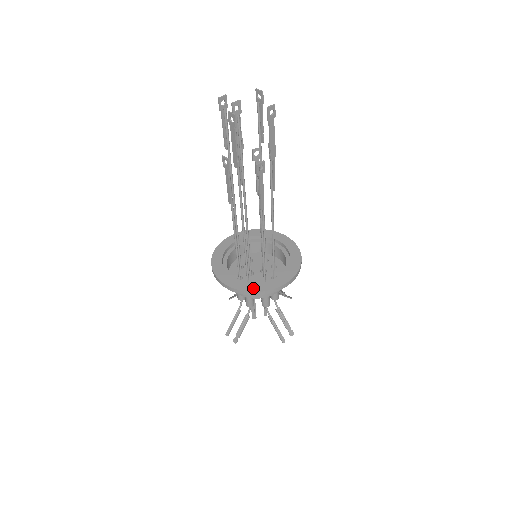
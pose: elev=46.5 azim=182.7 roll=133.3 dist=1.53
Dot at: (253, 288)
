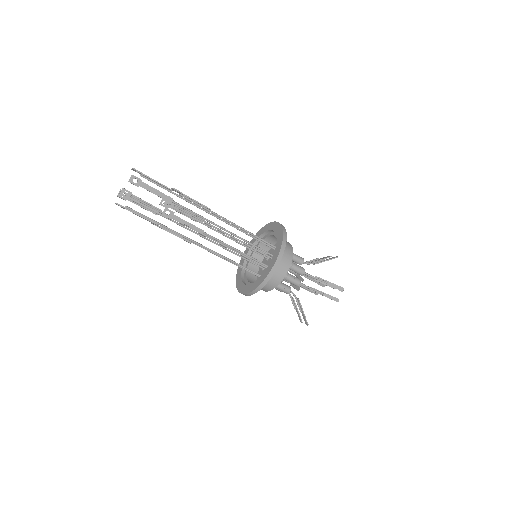
Dot at: (257, 284)
